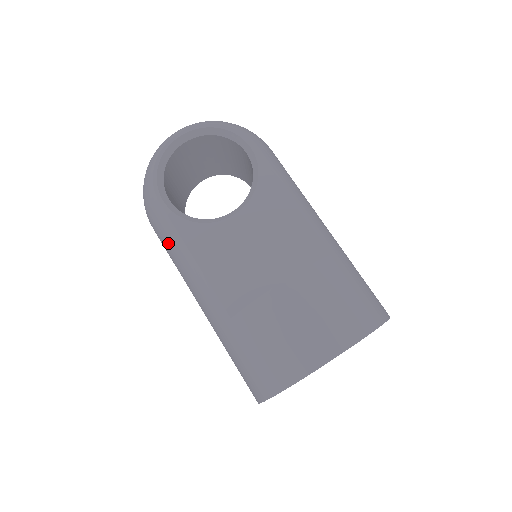
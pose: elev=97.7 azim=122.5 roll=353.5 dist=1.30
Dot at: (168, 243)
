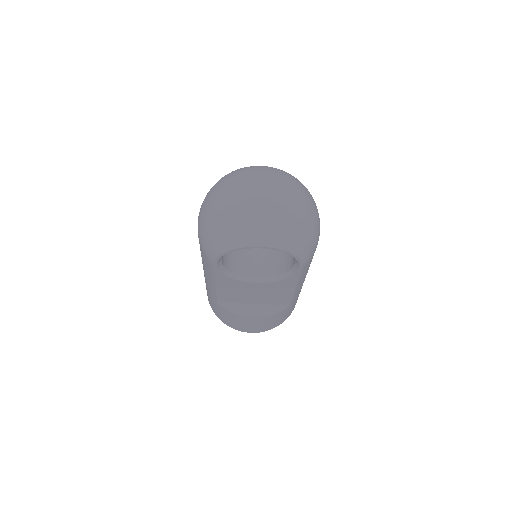
Dot at: (204, 261)
